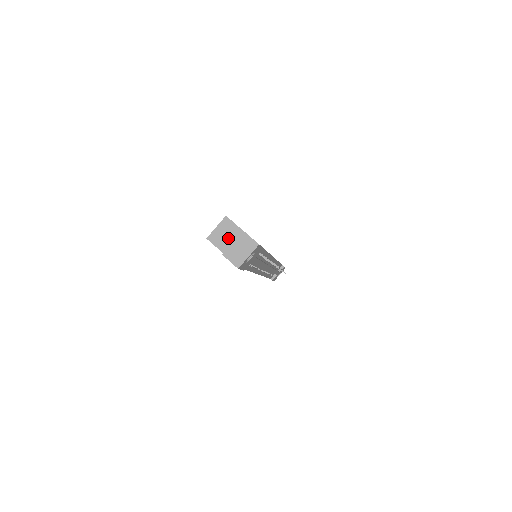
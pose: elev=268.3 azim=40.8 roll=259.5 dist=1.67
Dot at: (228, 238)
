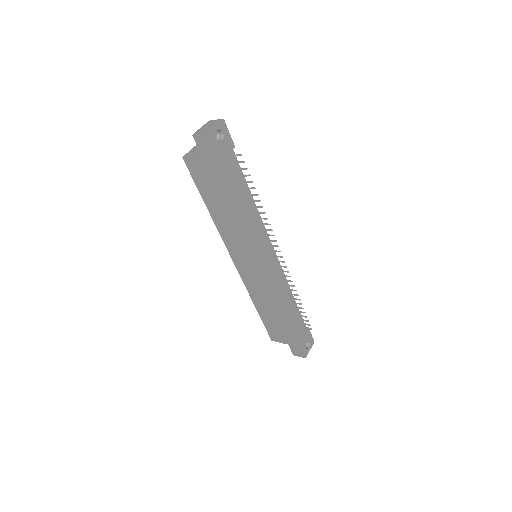
Dot at: occluded
